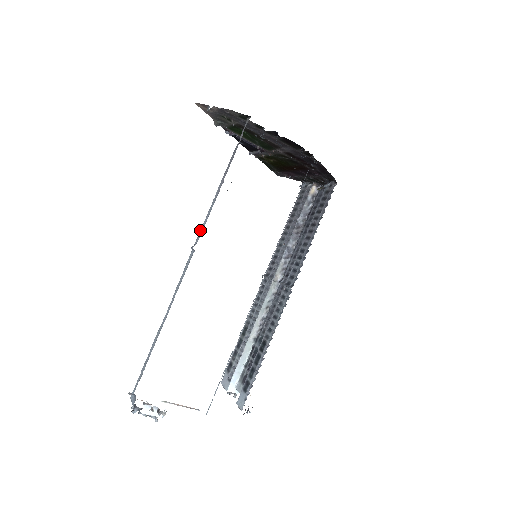
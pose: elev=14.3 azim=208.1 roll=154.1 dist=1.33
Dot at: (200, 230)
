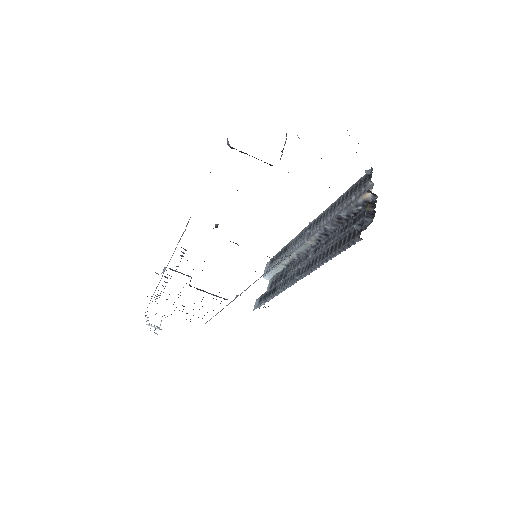
Dot at: occluded
